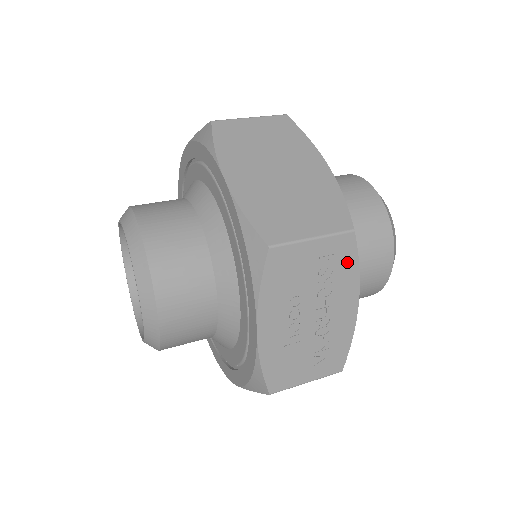
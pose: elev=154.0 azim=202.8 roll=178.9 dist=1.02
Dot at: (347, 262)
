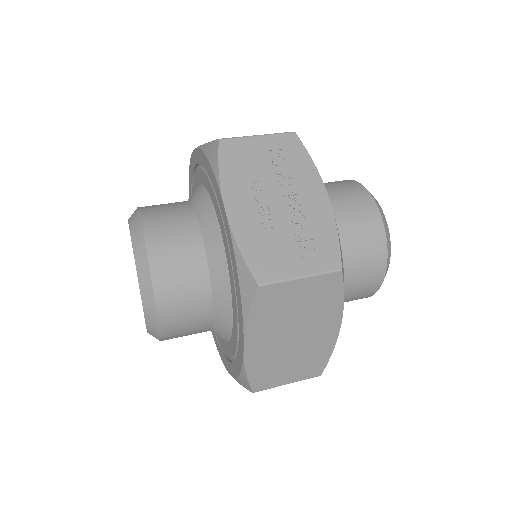
Dot at: (298, 156)
